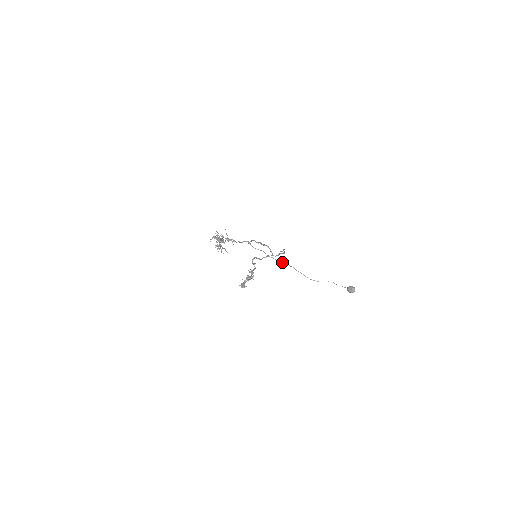
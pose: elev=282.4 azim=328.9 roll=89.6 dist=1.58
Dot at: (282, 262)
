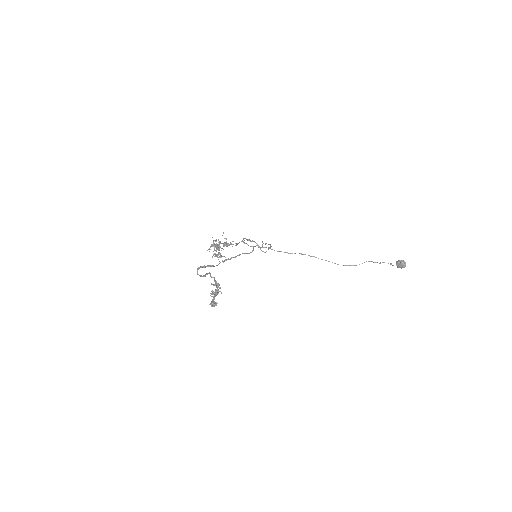
Dot at: occluded
